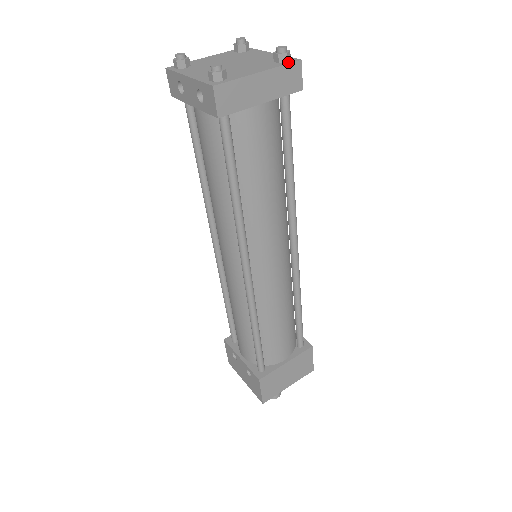
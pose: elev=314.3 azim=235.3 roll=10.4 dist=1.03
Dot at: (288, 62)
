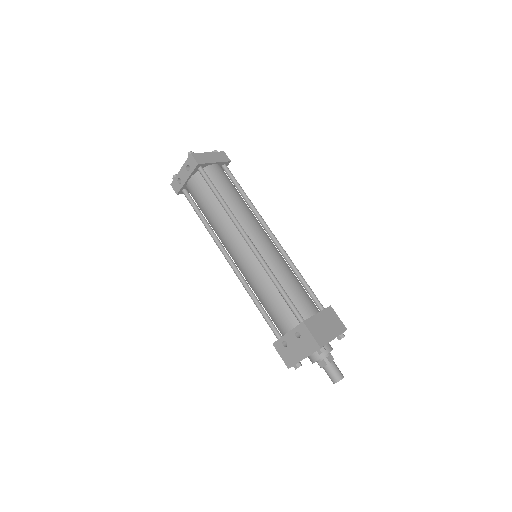
Dot at: (219, 152)
